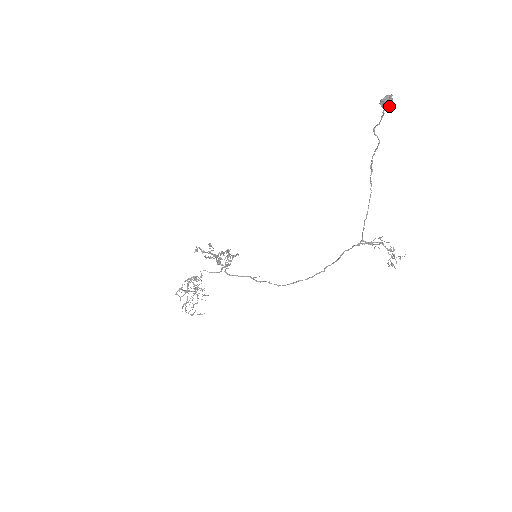
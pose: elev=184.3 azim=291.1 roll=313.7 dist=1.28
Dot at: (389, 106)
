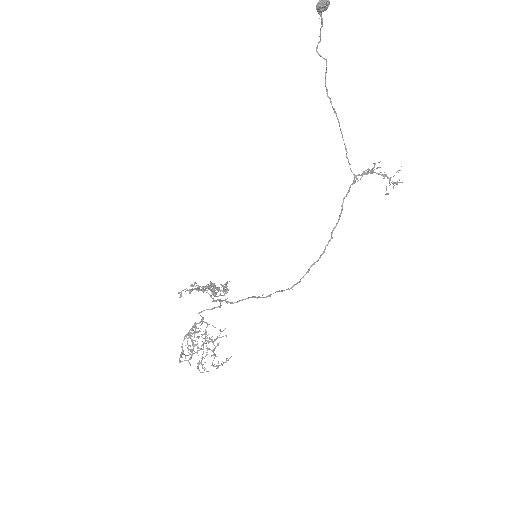
Dot at: (327, 5)
